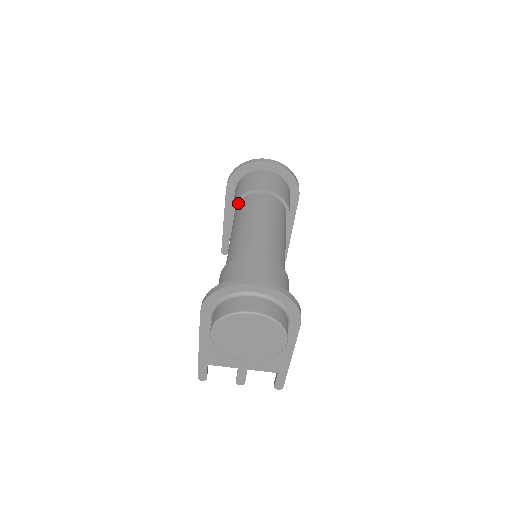
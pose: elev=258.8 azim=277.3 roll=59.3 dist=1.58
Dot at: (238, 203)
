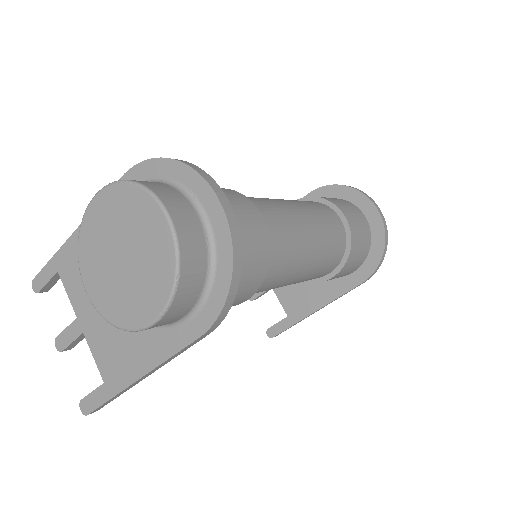
Dot at: occluded
